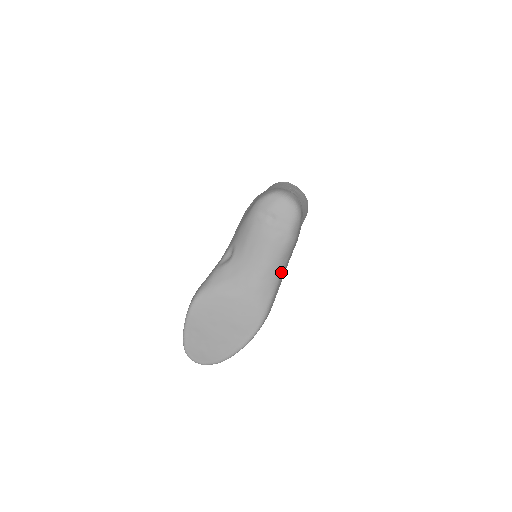
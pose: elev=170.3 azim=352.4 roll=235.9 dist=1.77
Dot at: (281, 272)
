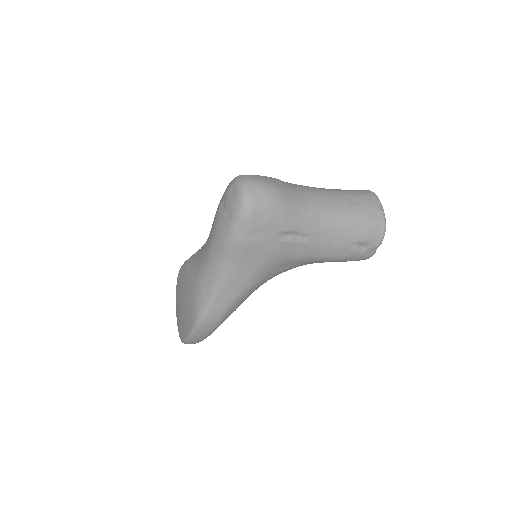
Dot at: (226, 275)
